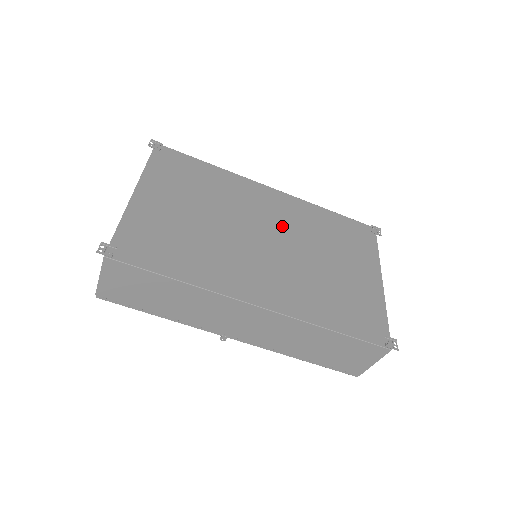
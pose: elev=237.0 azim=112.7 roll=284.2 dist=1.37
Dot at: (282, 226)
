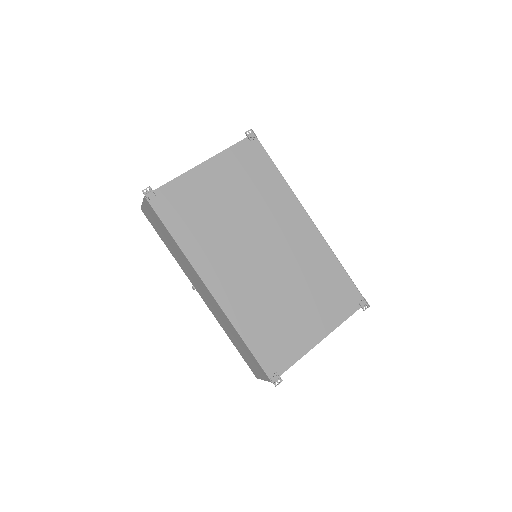
Dot at: (286, 251)
